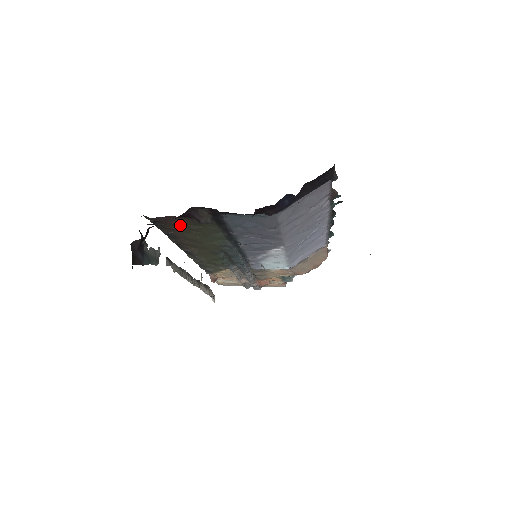
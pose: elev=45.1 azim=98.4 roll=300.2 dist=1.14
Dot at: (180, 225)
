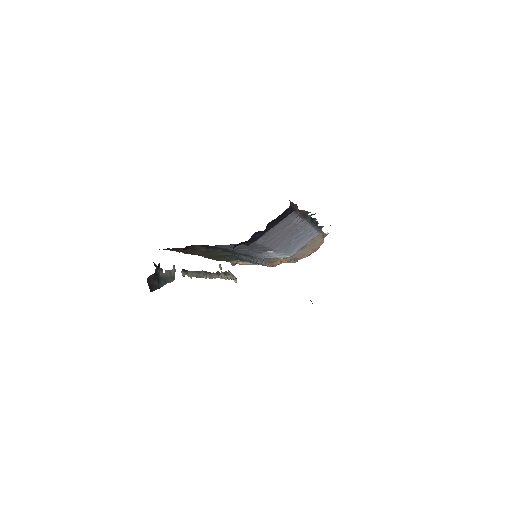
Dot at: (186, 250)
